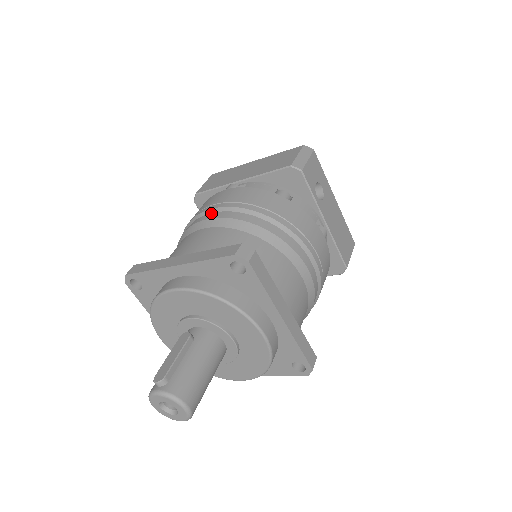
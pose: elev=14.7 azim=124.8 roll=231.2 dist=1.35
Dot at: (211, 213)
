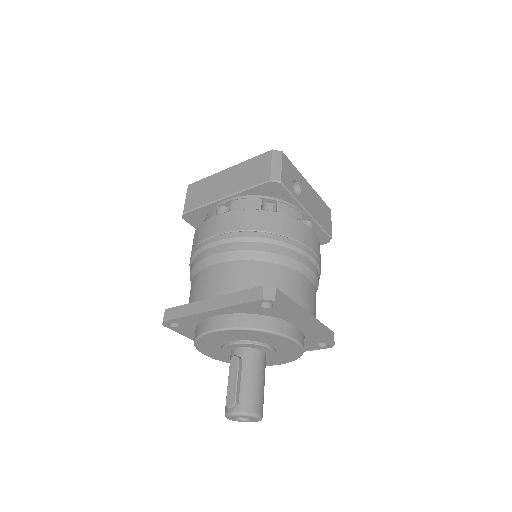
Dot at: (216, 246)
